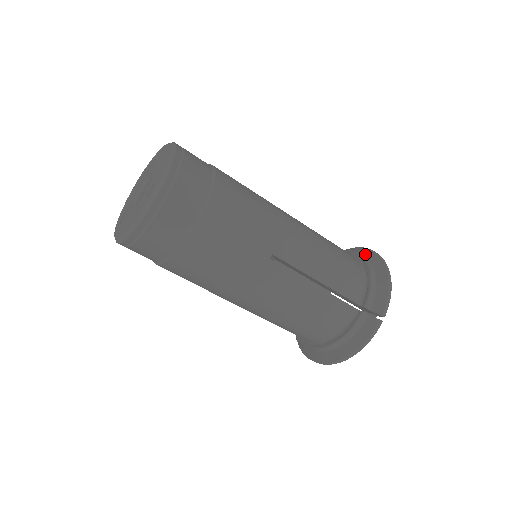
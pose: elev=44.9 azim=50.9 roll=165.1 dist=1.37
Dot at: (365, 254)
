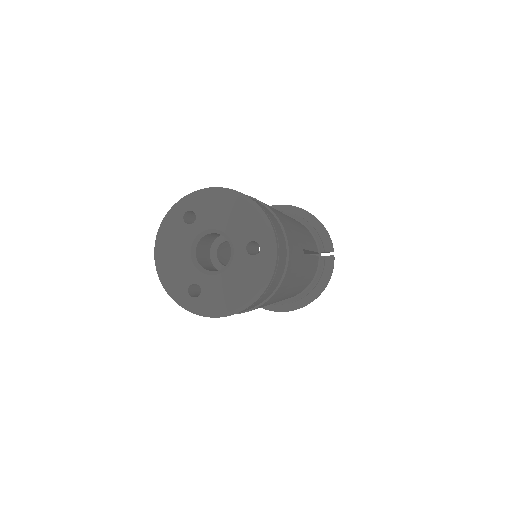
Dot at: (286, 210)
